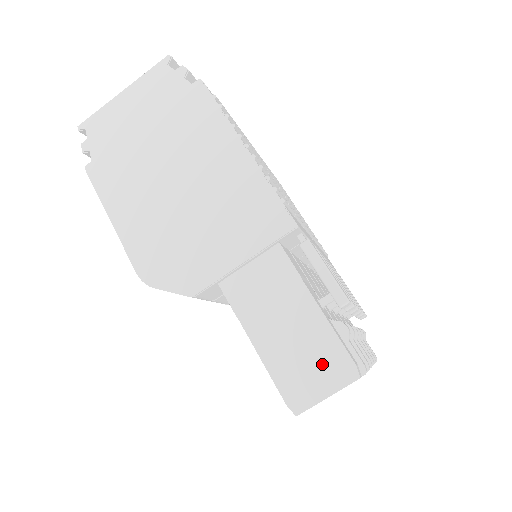
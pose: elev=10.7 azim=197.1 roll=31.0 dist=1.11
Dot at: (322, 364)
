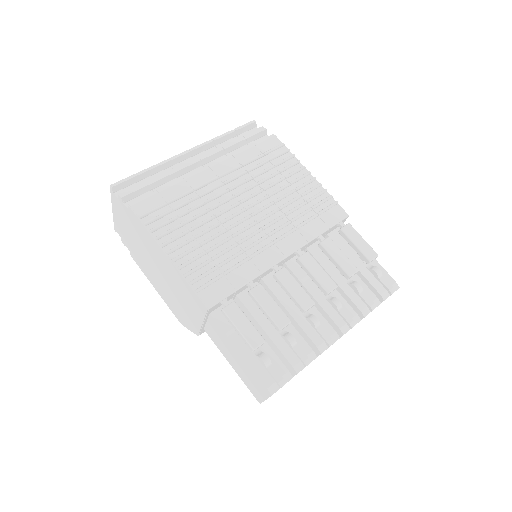
Dot at: (256, 383)
